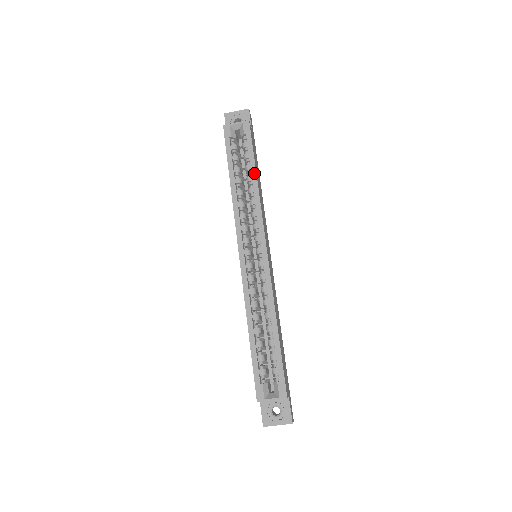
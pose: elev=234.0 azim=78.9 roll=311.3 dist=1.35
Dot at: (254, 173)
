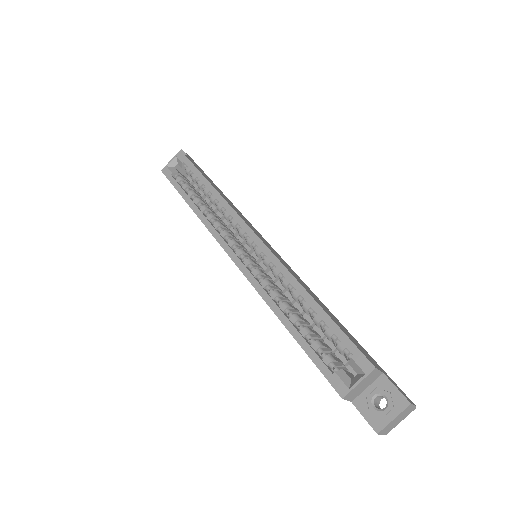
Dot at: (207, 183)
